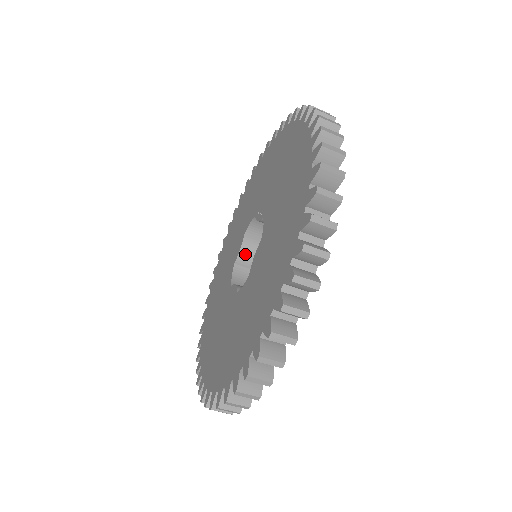
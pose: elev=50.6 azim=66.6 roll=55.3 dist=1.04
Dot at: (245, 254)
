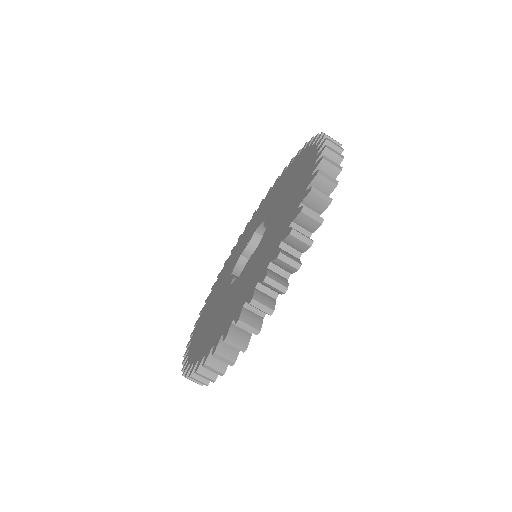
Dot at: occluded
